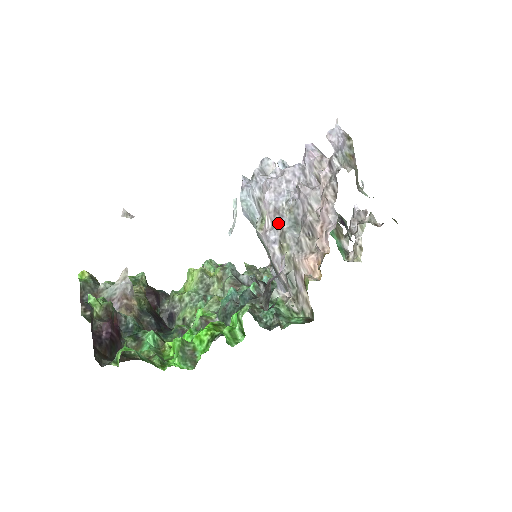
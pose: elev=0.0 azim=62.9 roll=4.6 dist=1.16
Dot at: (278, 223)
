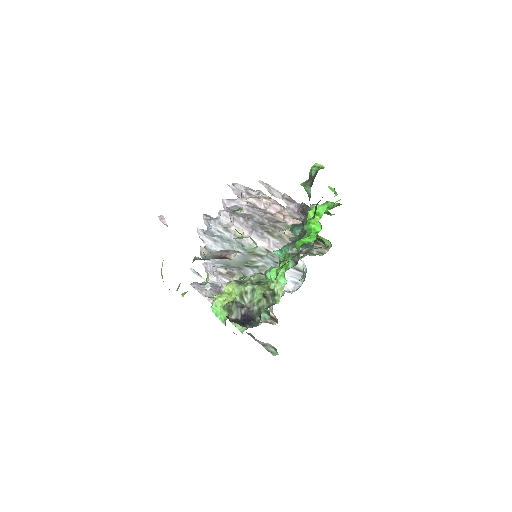
Dot at: (254, 224)
